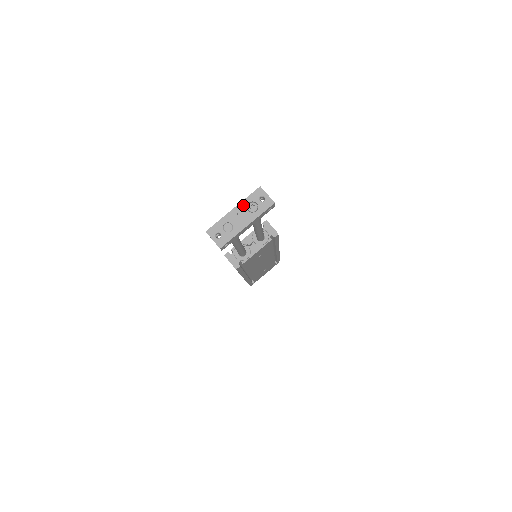
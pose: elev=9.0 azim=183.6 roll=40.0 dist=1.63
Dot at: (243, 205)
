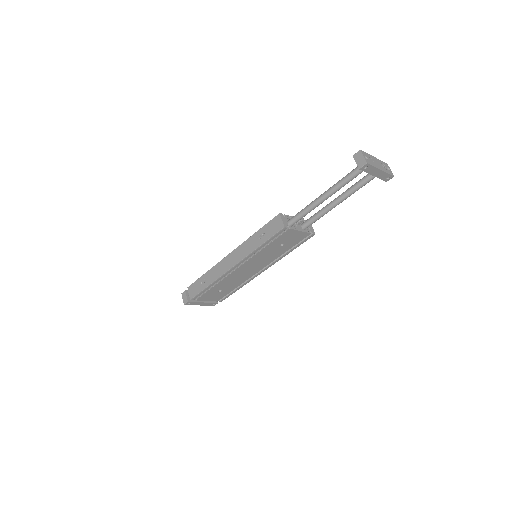
Dot at: (379, 161)
